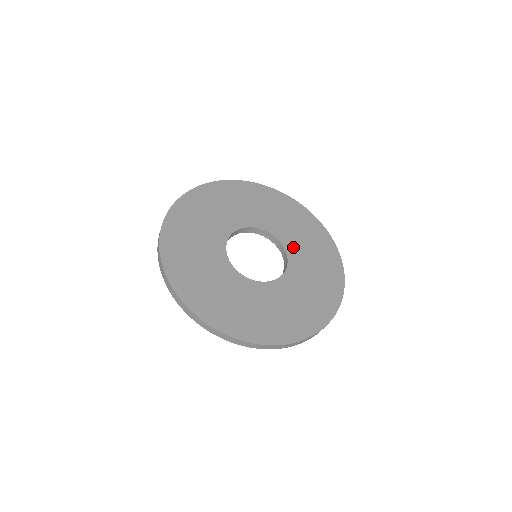
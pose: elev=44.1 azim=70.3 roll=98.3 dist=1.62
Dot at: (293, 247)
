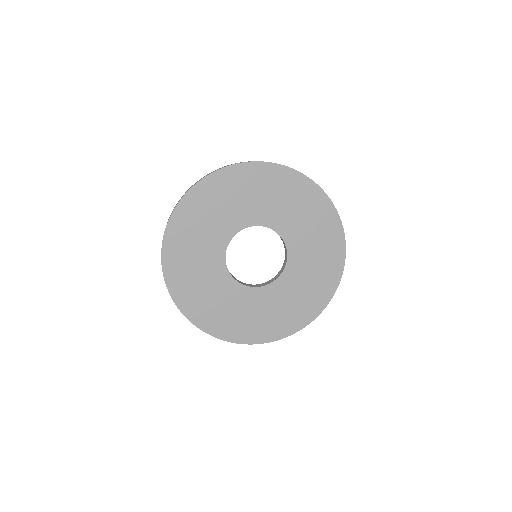
Dot at: (297, 250)
